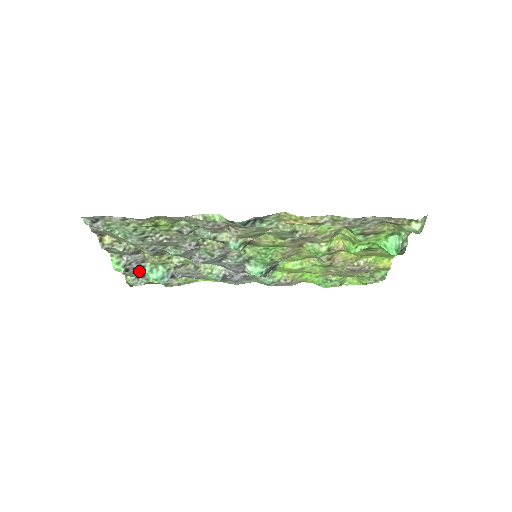
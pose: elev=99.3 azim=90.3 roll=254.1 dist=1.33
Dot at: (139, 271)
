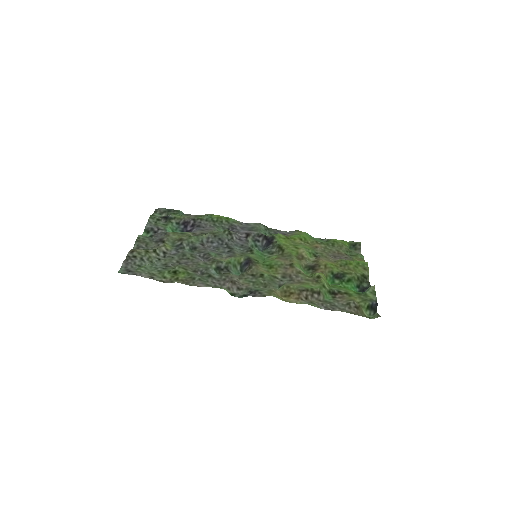
Dot at: (162, 228)
